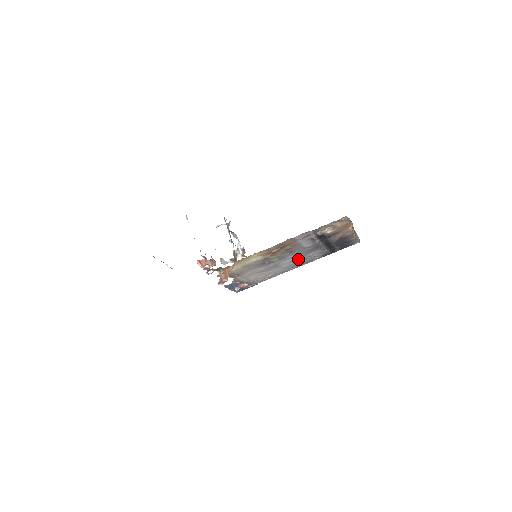
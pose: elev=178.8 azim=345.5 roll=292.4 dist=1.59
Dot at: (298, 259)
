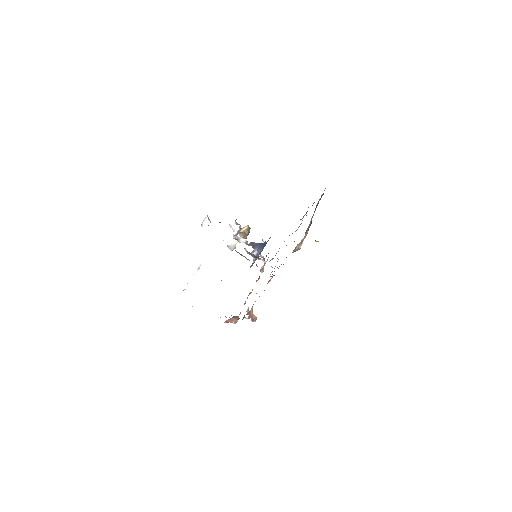
Dot at: occluded
